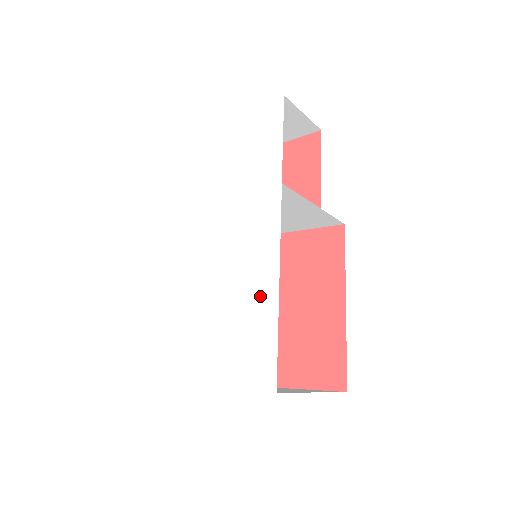
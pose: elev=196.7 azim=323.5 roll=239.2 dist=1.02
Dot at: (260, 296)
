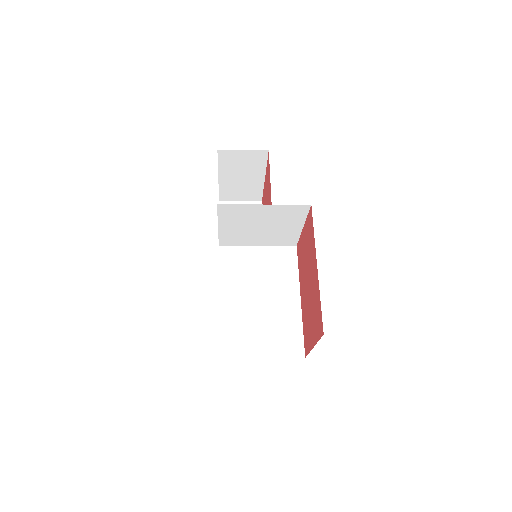
Dot at: occluded
